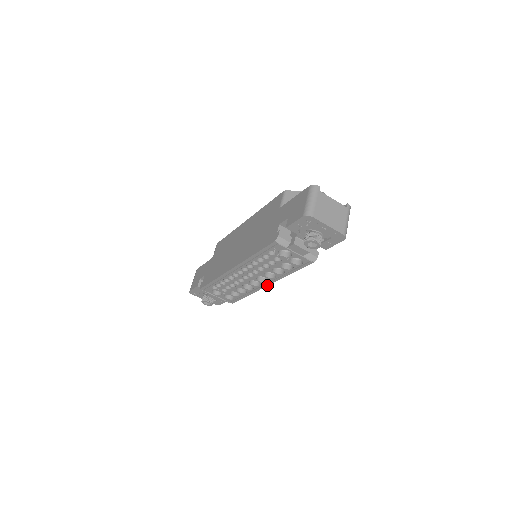
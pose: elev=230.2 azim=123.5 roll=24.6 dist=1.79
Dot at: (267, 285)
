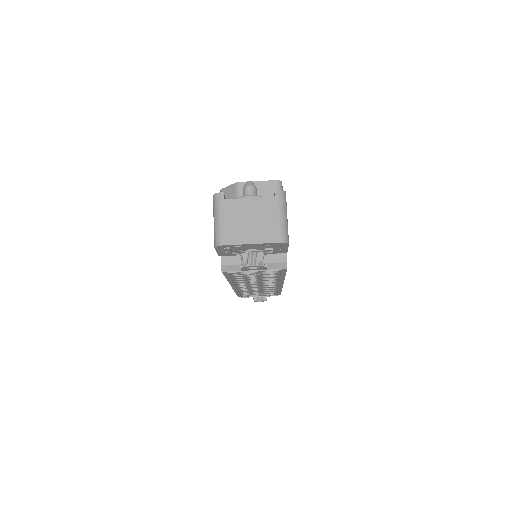
Dot at: (282, 284)
